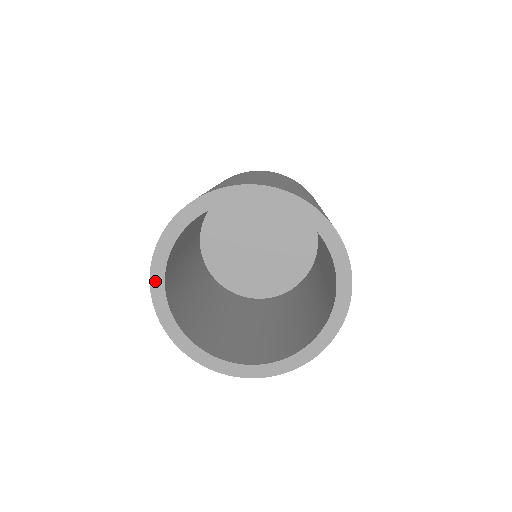
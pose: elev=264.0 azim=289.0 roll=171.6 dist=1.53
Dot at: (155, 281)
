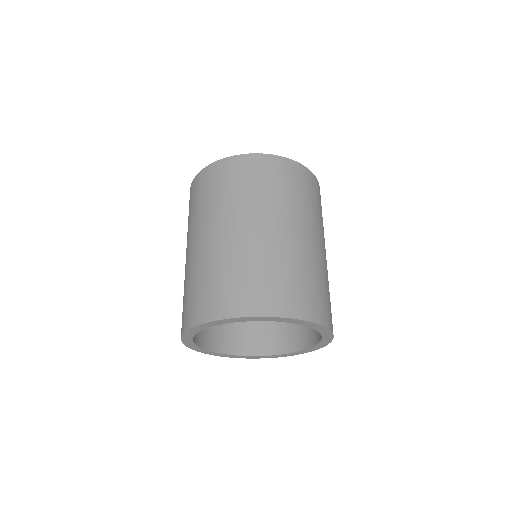
Dot at: (193, 348)
